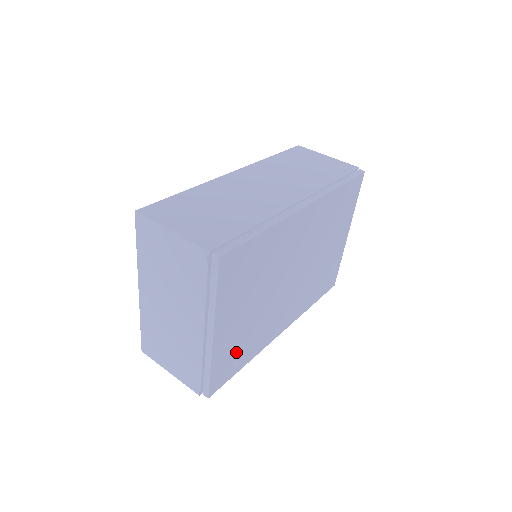
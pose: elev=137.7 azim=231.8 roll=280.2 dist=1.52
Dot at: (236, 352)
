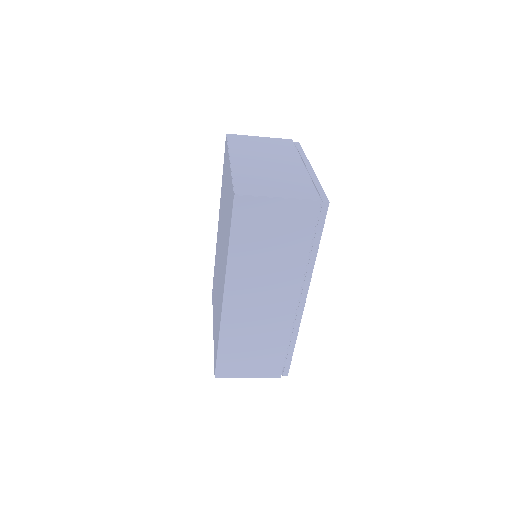
Dot at: occluded
